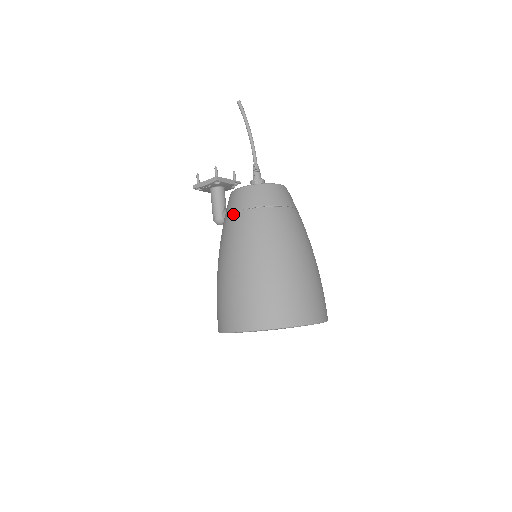
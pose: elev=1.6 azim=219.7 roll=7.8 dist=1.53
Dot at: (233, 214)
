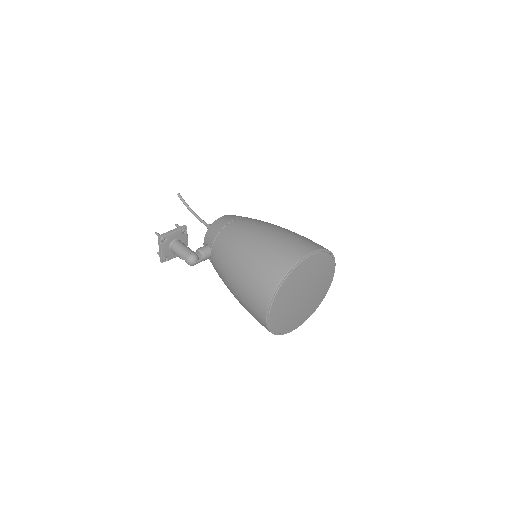
Dot at: (234, 220)
